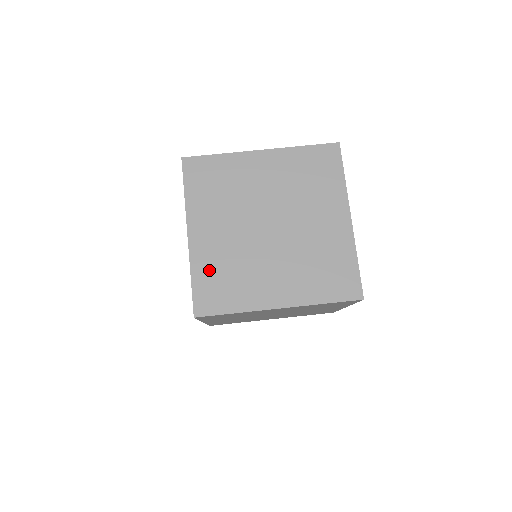
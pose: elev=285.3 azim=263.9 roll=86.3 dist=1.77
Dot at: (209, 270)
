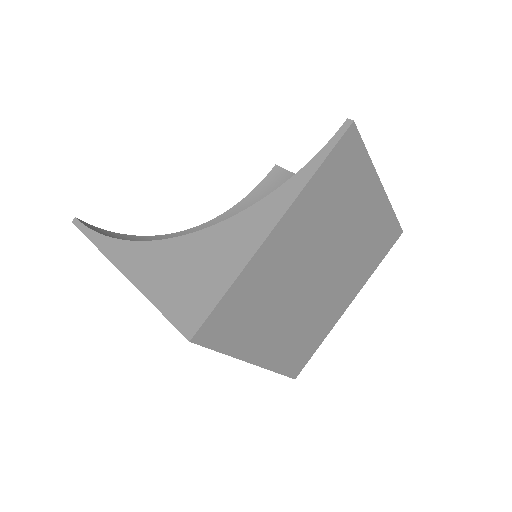
Dot at: (288, 354)
